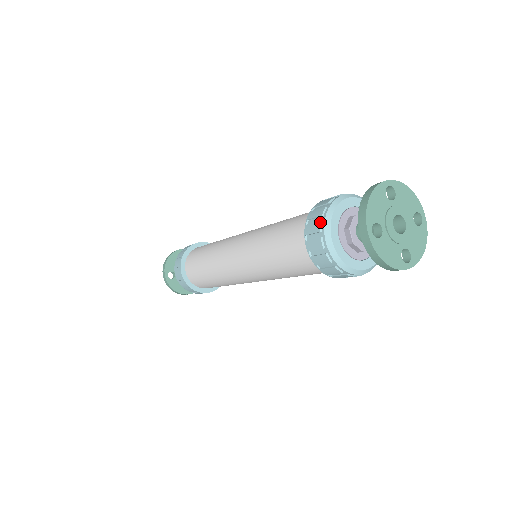
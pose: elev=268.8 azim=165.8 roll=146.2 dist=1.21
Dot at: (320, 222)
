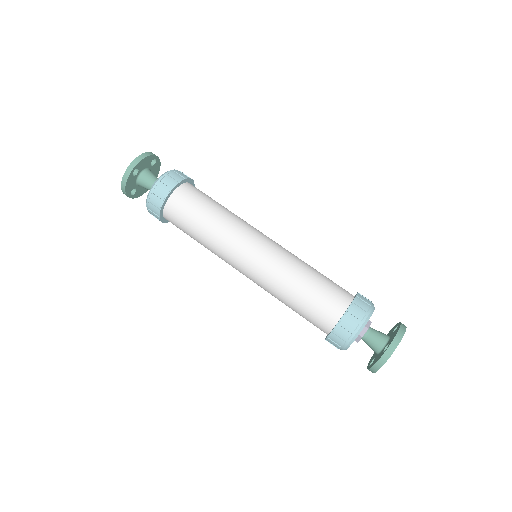
Dot at: (365, 315)
